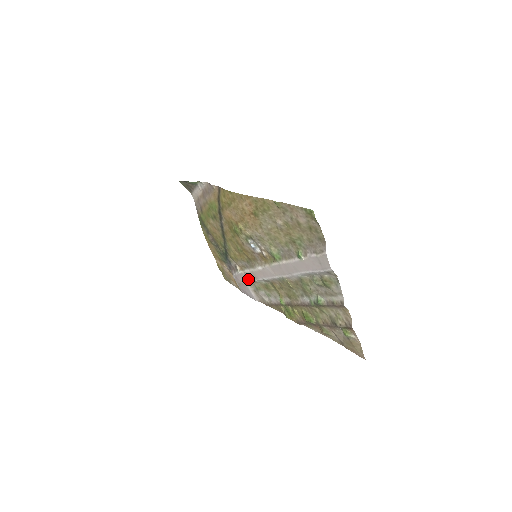
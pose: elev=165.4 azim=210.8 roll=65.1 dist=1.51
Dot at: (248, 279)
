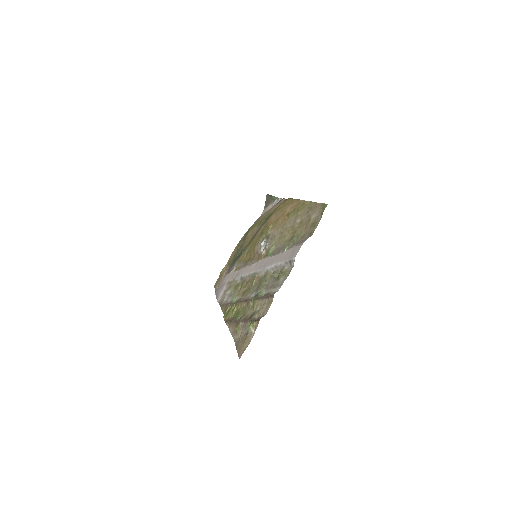
Dot at: (231, 278)
